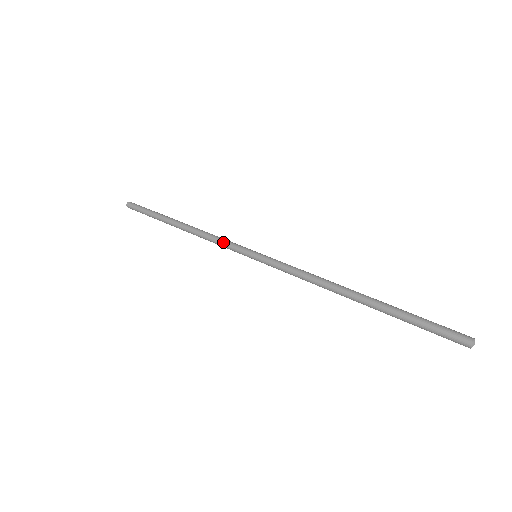
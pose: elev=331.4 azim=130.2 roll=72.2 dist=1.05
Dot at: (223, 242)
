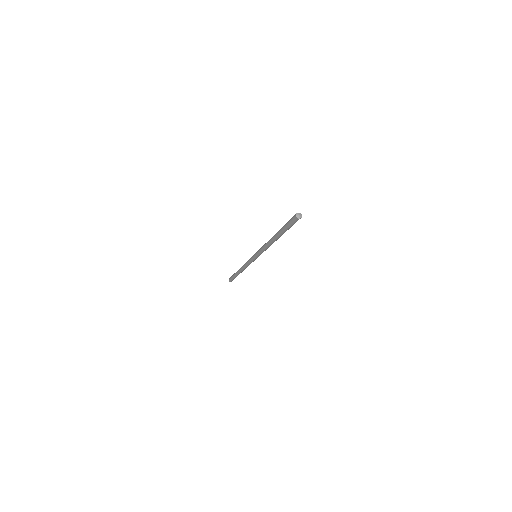
Dot at: occluded
